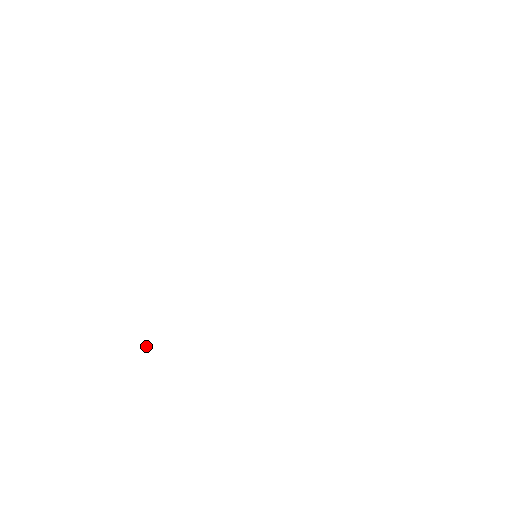
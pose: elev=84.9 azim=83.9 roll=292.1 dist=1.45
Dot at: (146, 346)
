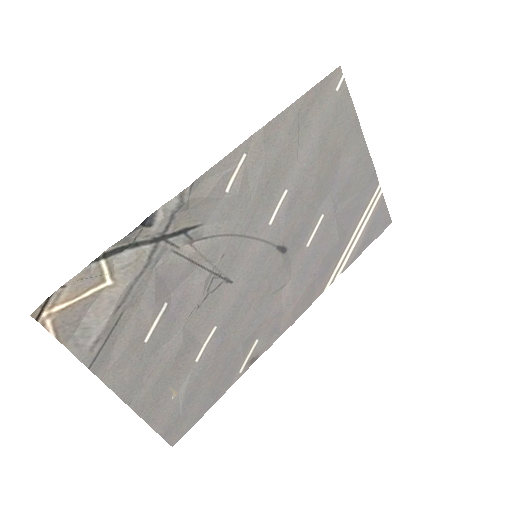
Dot at: occluded
